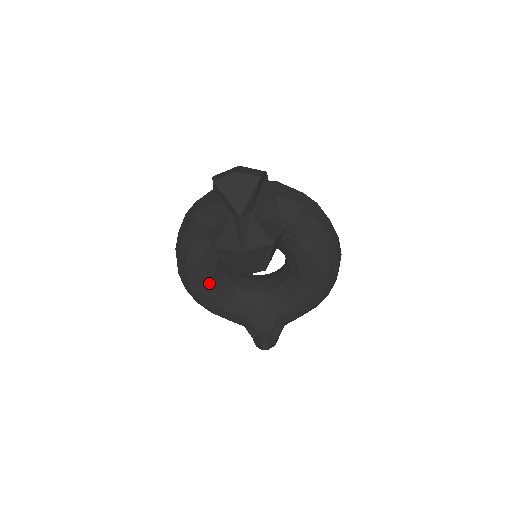
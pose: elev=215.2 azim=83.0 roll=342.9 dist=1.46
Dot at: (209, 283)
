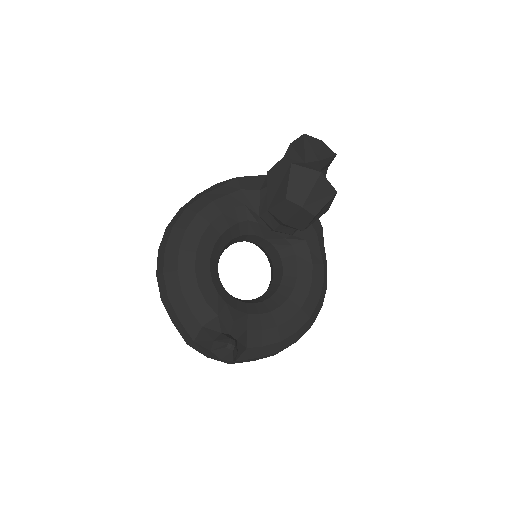
Dot at: (206, 246)
